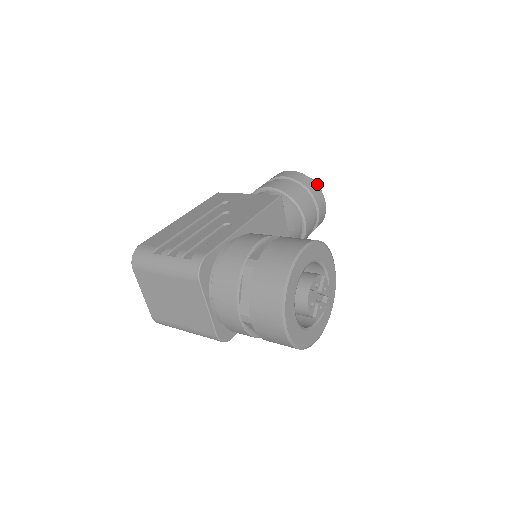
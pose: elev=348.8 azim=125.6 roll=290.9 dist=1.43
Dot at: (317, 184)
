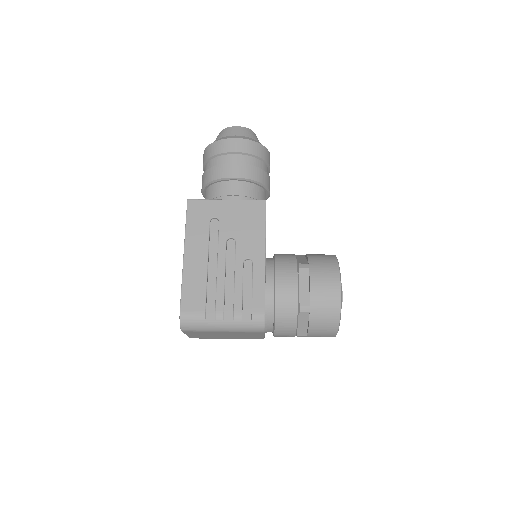
Dot at: (254, 134)
